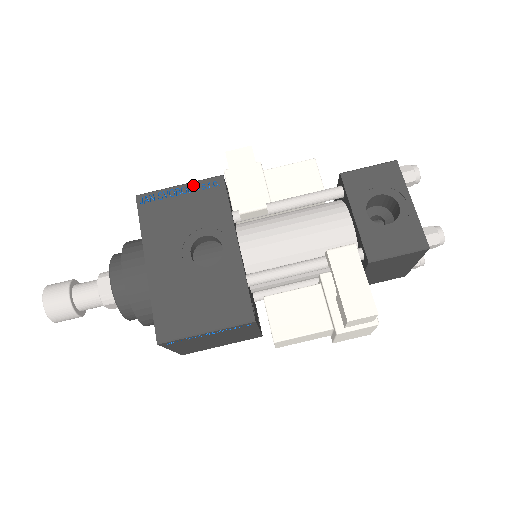
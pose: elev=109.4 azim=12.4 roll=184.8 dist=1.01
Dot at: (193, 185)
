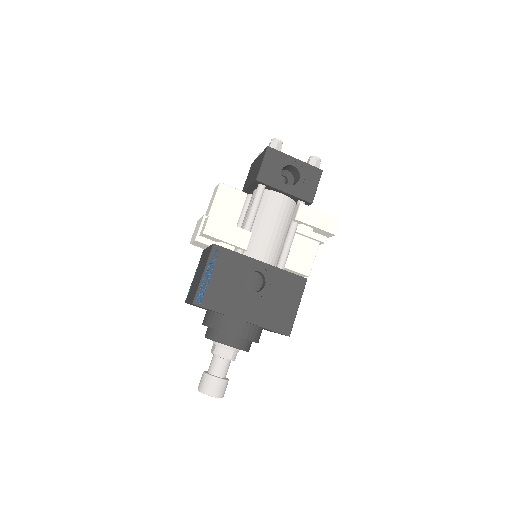
Dot at: (209, 265)
